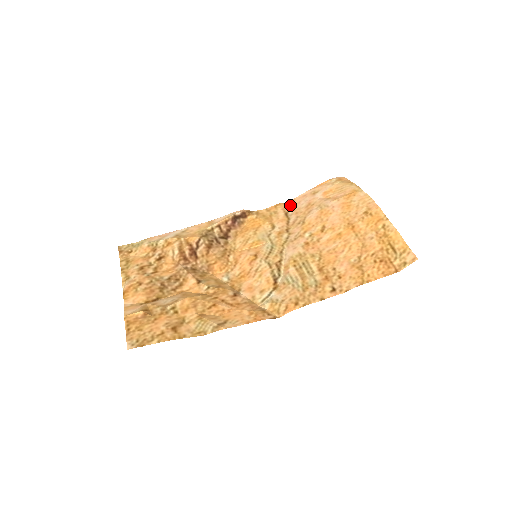
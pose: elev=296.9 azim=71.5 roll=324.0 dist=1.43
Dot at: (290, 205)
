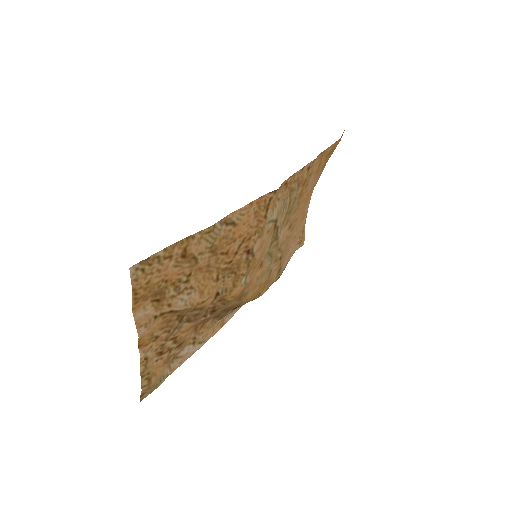
Dot at: (280, 274)
